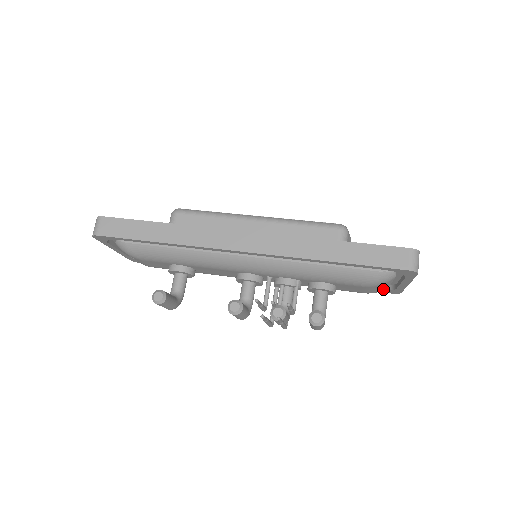
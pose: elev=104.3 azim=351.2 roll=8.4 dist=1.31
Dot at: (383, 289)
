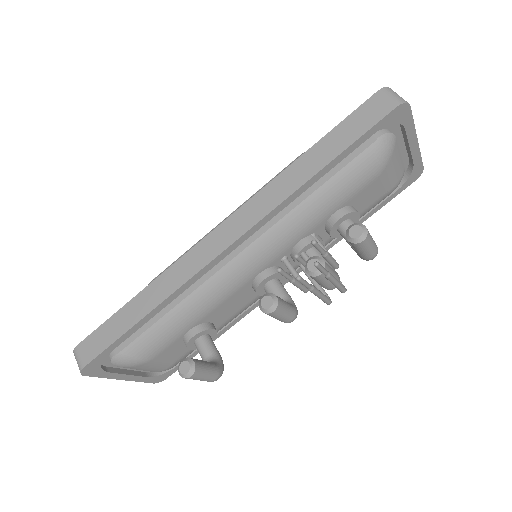
Dot at: (401, 173)
